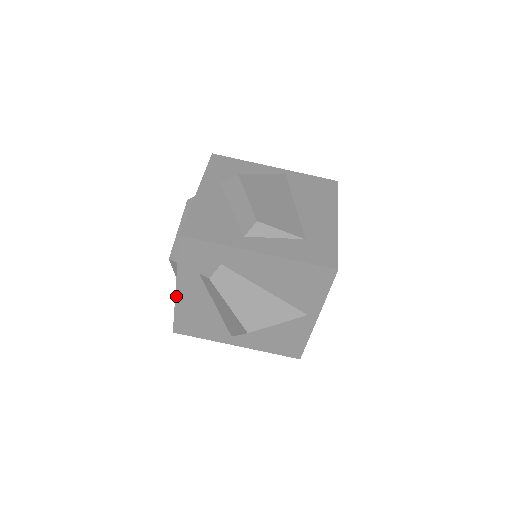
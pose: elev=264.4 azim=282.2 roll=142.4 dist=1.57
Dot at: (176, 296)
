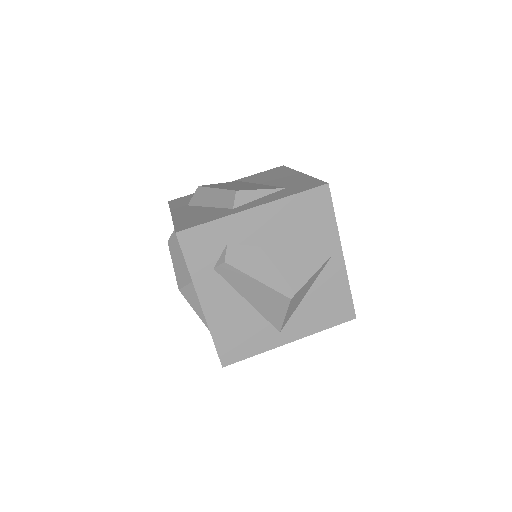
Dot at: (204, 313)
